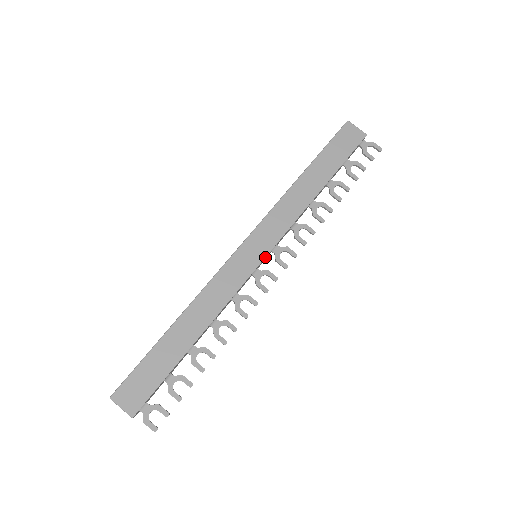
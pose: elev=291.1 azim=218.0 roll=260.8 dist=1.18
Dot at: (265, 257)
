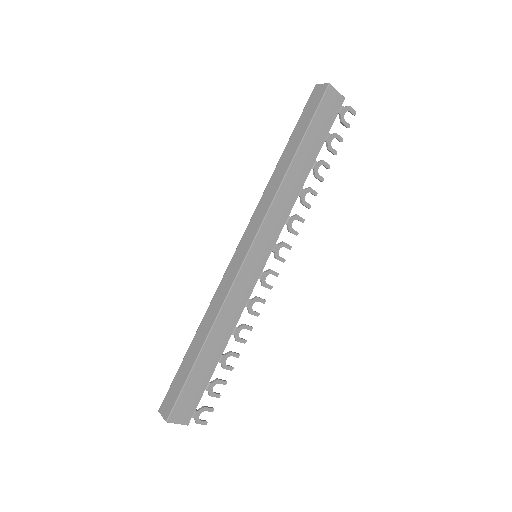
Dot at: occluded
